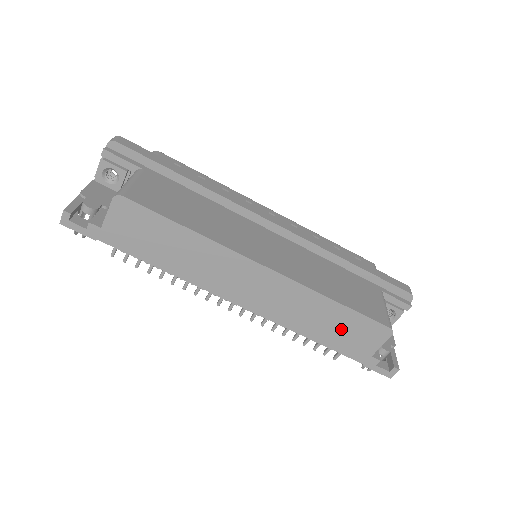
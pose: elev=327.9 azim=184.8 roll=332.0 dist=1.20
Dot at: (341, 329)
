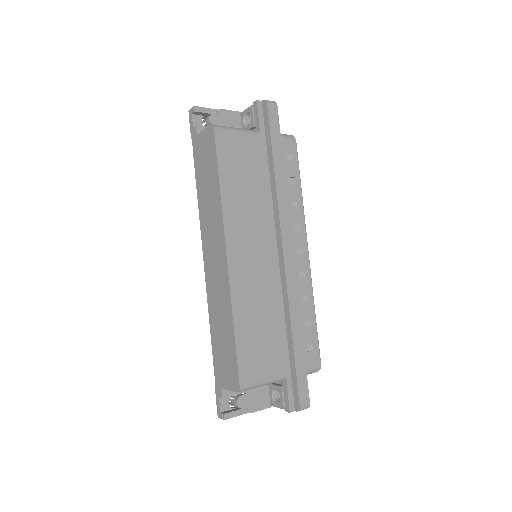
Dot at: (224, 348)
